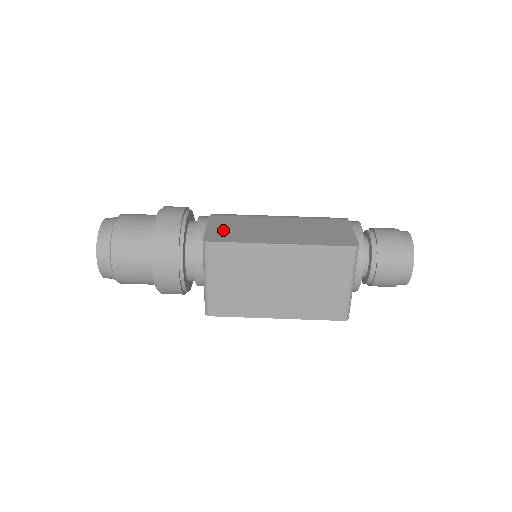
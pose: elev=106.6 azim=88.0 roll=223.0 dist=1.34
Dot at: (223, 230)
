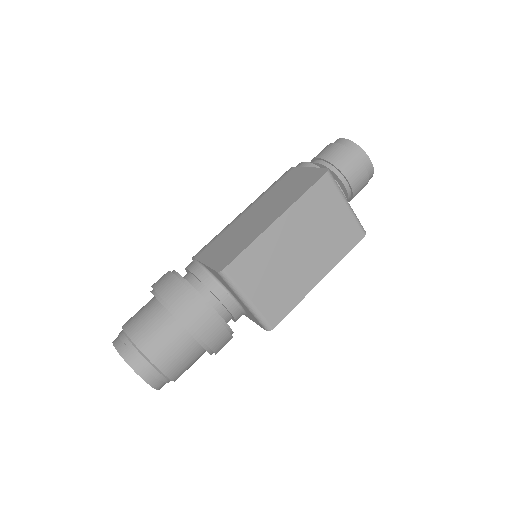
Dot at: (221, 254)
